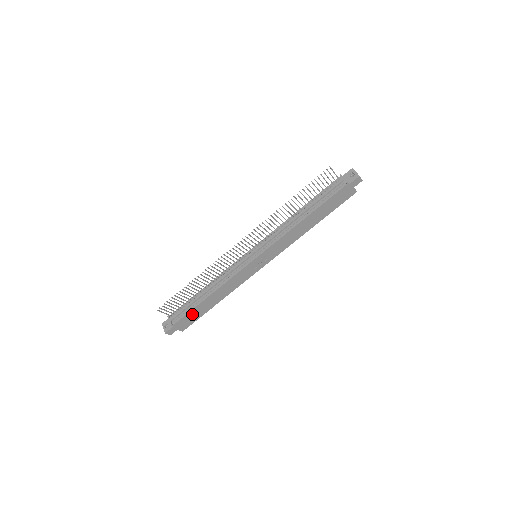
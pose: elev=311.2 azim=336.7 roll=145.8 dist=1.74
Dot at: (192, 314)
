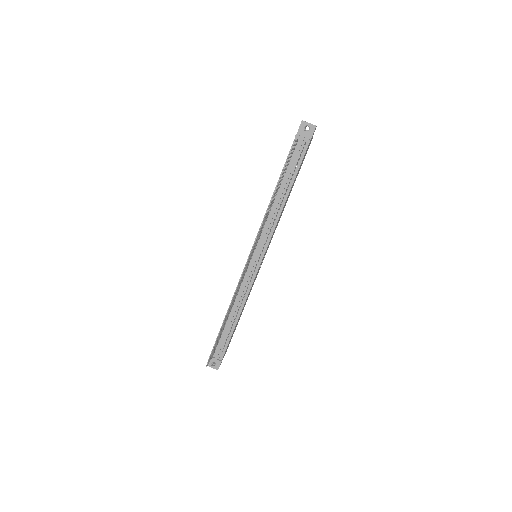
Dot at: (230, 339)
